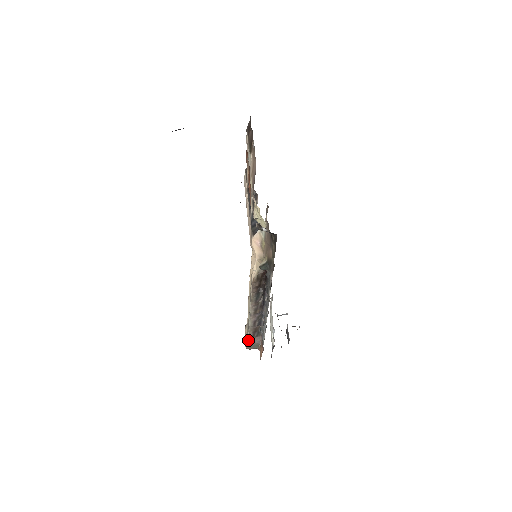
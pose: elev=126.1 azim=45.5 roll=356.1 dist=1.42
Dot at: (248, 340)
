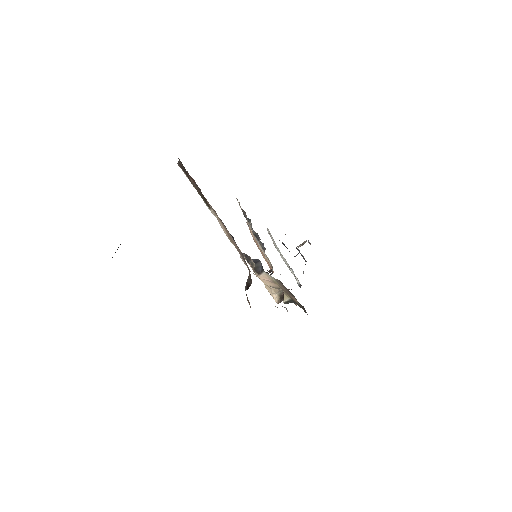
Dot at: occluded
